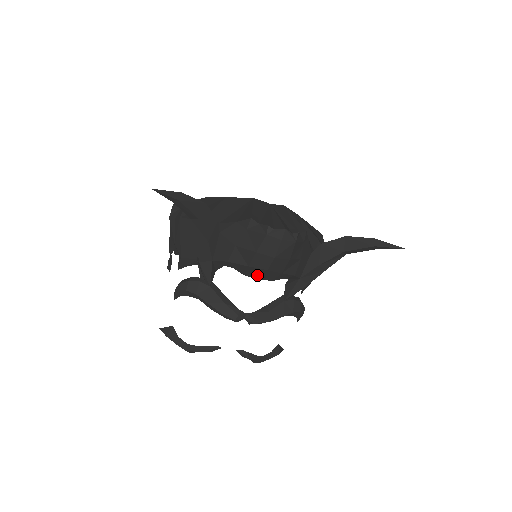
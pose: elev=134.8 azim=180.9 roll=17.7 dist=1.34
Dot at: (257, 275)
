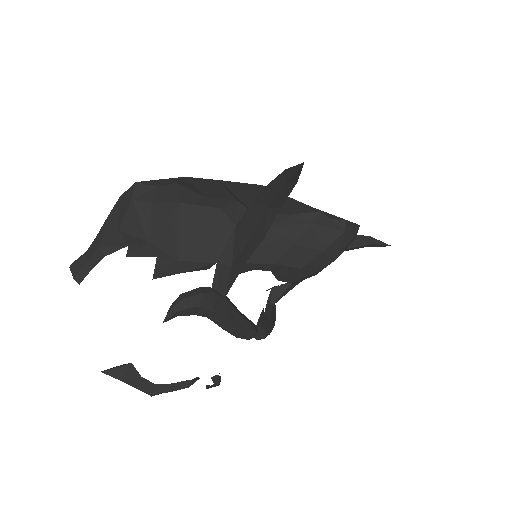
Dot at: (295, 279)
